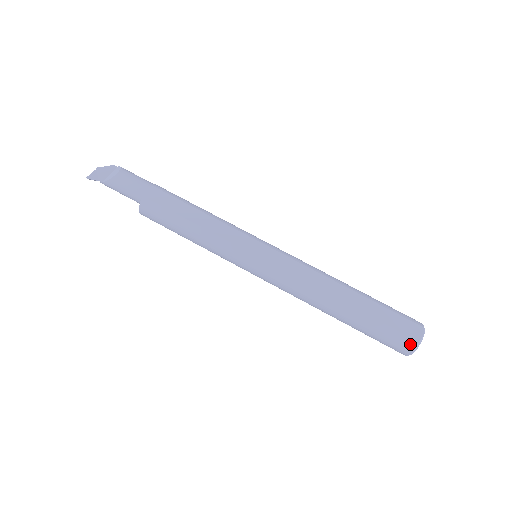
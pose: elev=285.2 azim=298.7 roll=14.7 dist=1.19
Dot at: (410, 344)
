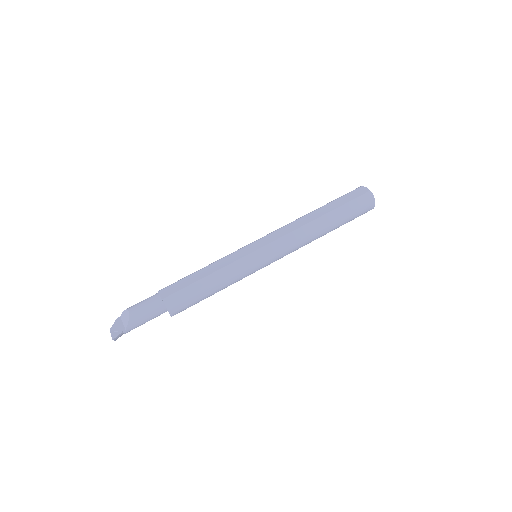
Dot at: (368, 196)
